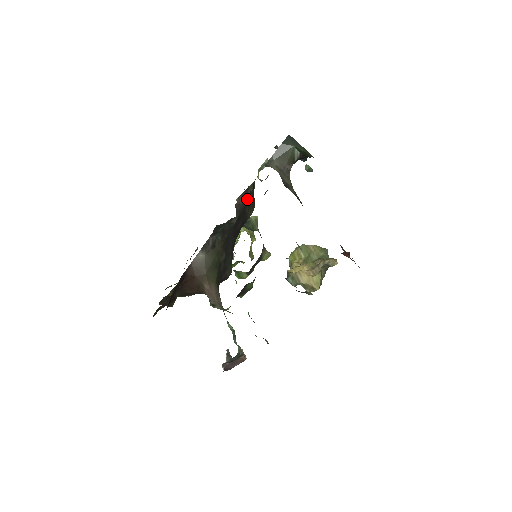
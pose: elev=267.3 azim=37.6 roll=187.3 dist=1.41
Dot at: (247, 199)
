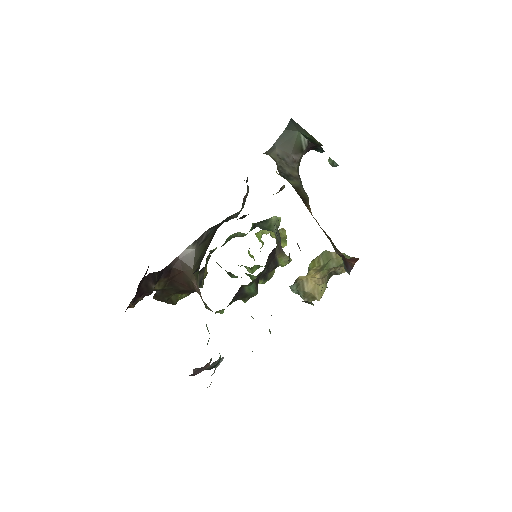
Dot at: occluded
